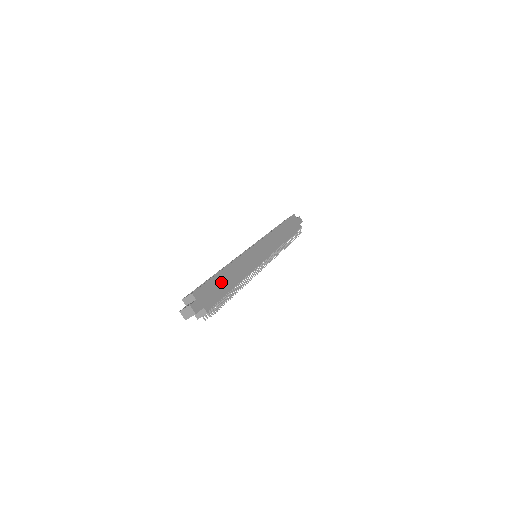
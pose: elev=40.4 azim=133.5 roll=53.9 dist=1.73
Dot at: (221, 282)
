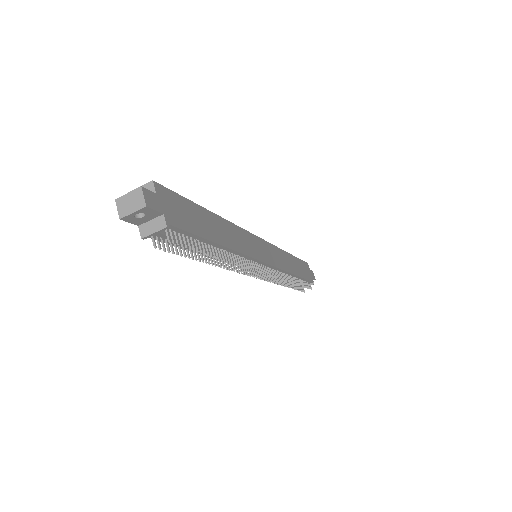
Dot at: (204, 220)
